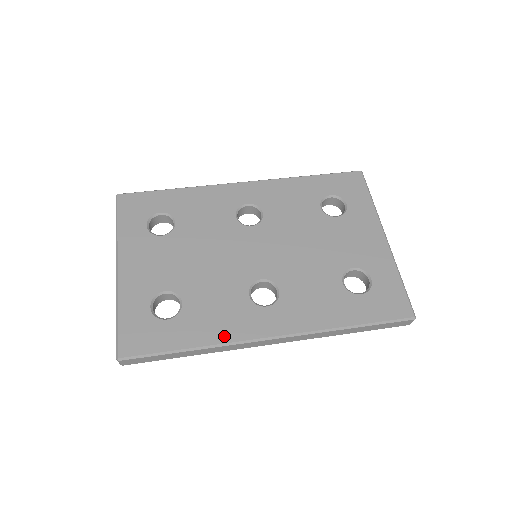
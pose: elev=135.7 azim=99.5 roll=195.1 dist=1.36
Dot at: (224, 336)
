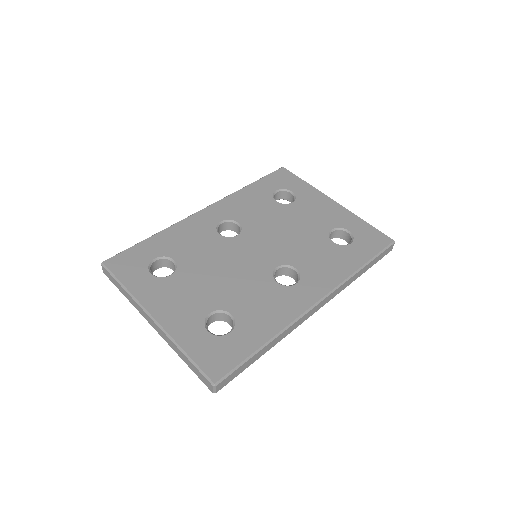
Dot at: (284, 320)
